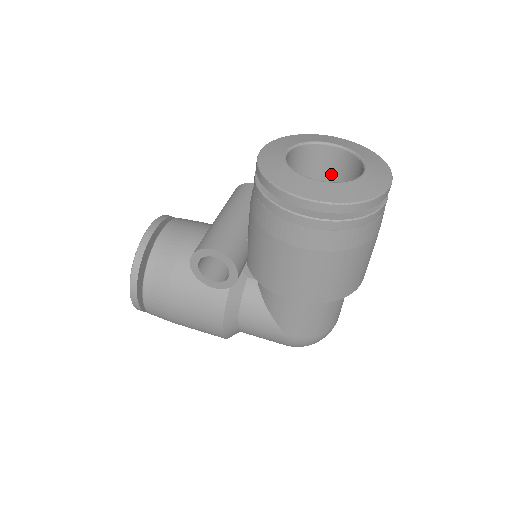
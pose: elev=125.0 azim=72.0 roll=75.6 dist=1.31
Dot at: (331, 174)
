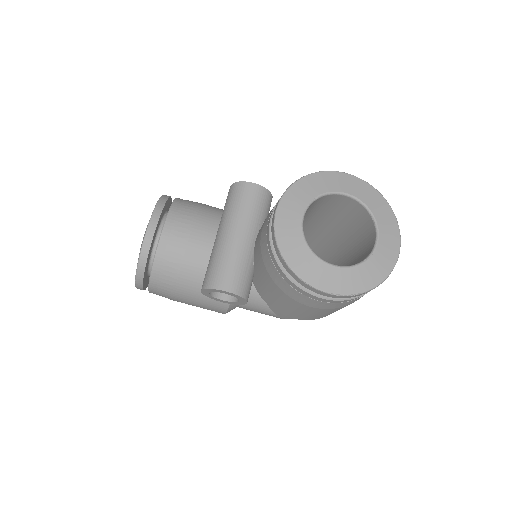
Dot at: (339, 210)
